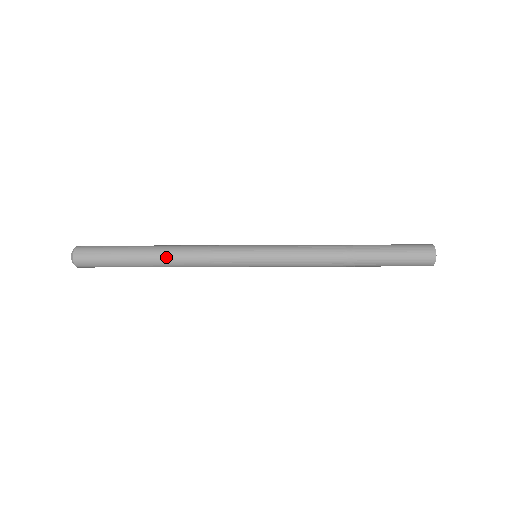
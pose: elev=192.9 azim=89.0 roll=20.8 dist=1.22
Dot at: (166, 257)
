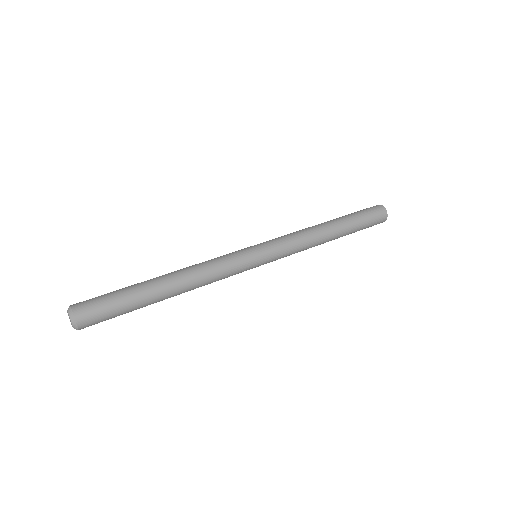
Dot at: (180, 292)
